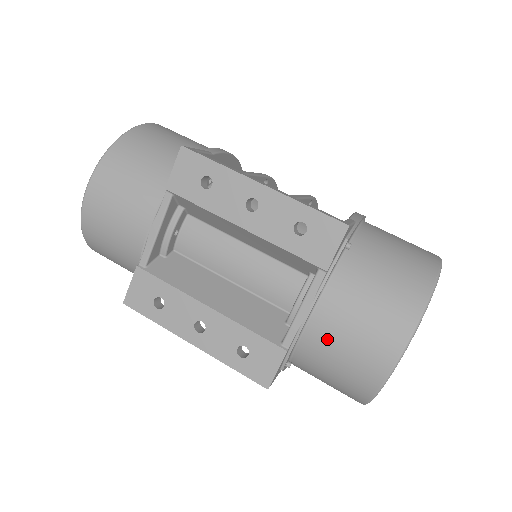
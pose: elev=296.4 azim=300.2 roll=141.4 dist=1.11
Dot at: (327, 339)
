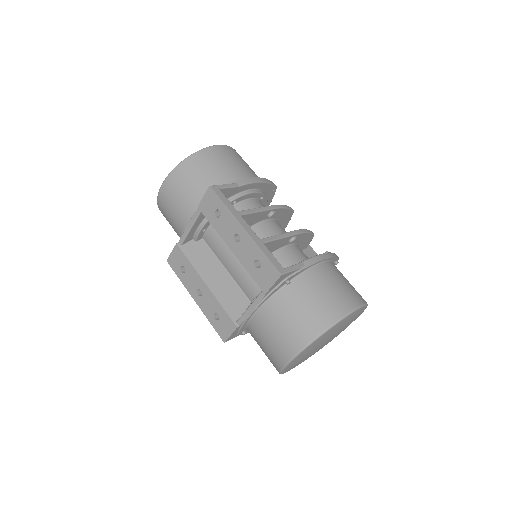
Dot at: (260, 330)
